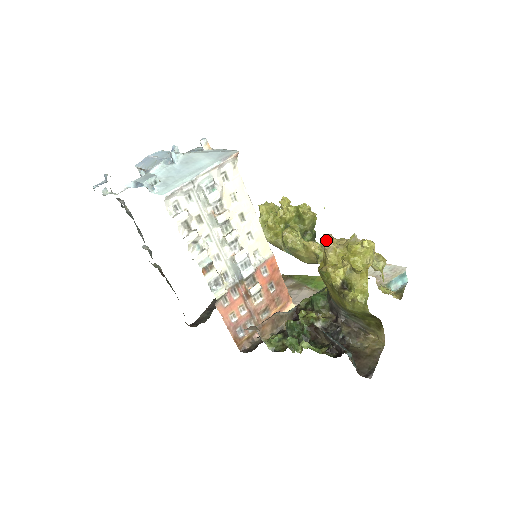
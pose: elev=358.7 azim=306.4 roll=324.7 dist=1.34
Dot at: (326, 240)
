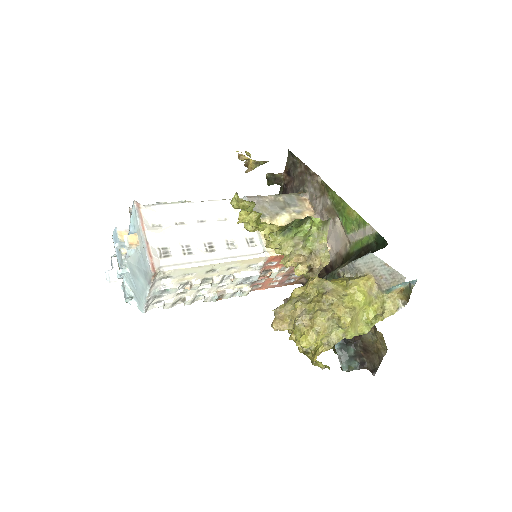
Dot at: (273, 327)
